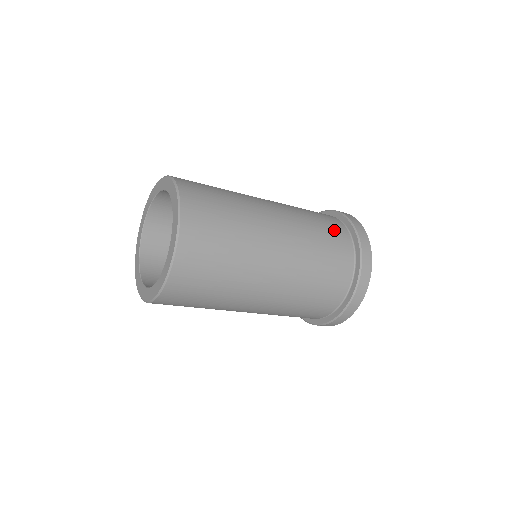
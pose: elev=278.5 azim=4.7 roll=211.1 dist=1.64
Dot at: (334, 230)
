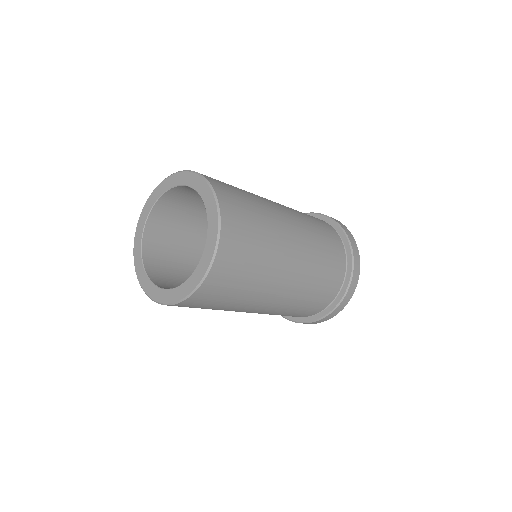
Dot at: occluded
